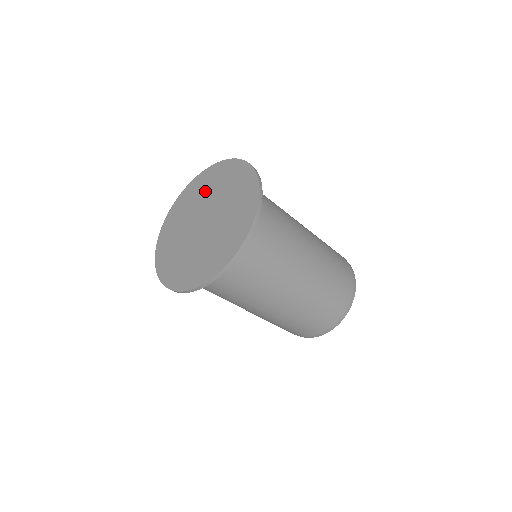
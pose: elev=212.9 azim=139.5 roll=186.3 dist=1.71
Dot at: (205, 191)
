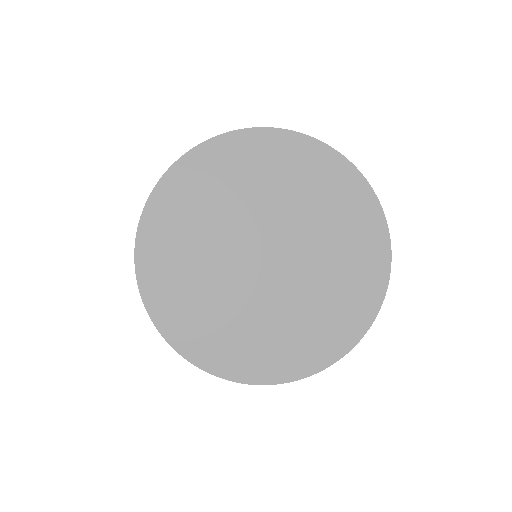
Dot at: (298, 193)
